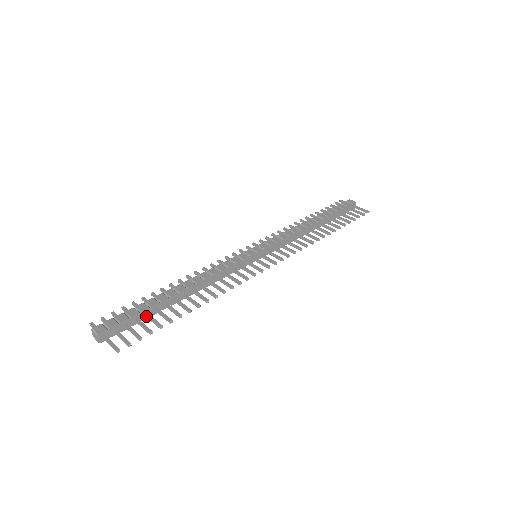
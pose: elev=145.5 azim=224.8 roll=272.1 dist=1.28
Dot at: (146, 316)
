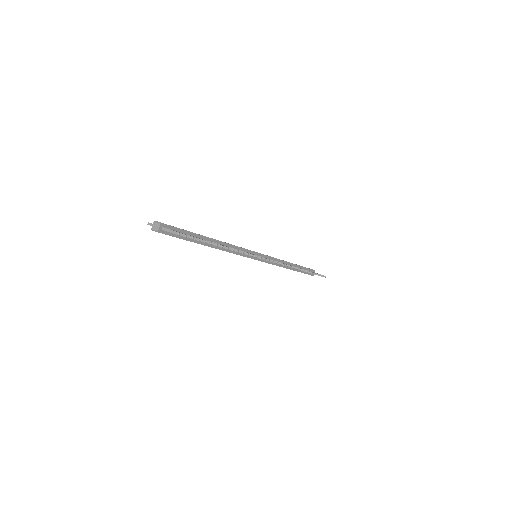
Dot at: occluded
